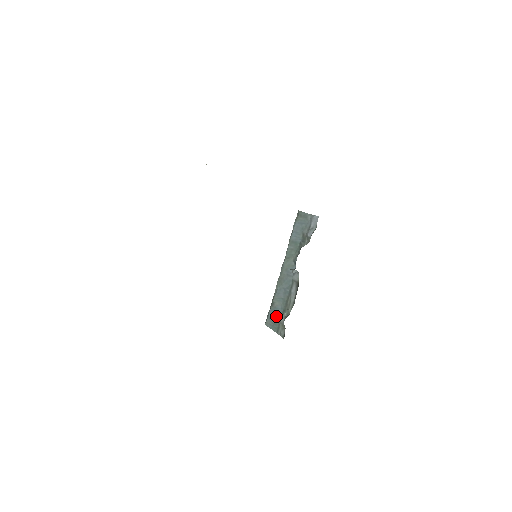
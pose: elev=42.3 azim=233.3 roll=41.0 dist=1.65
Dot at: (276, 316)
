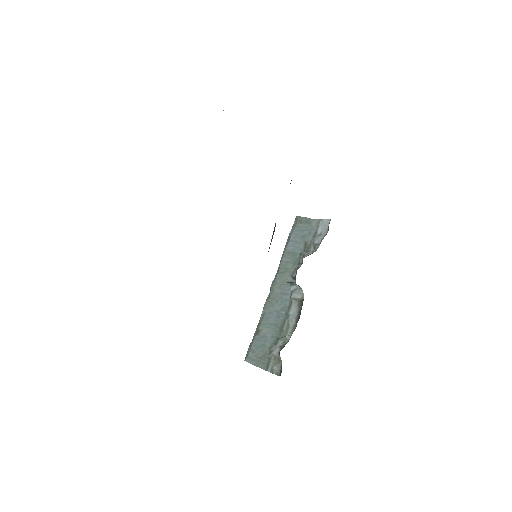
Dot at: (264, 348)
